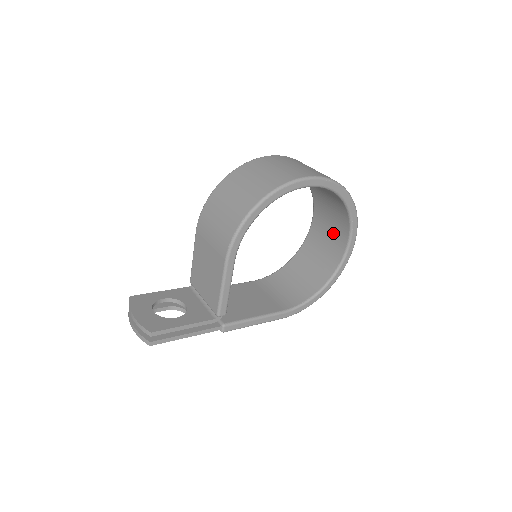
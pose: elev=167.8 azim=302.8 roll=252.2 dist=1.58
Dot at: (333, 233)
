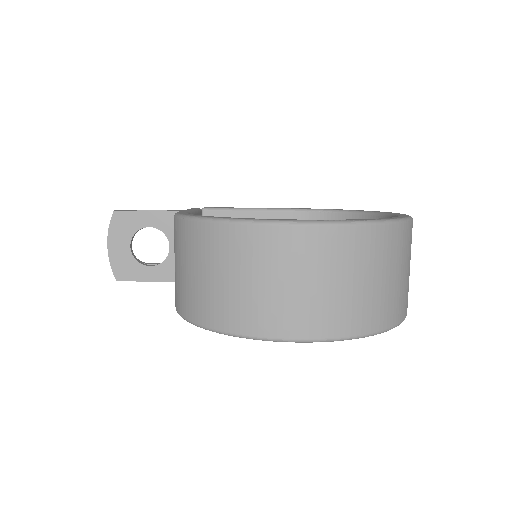
Dot at: occluded
